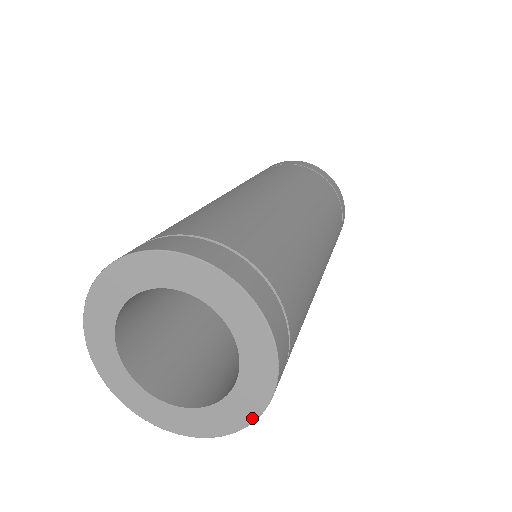
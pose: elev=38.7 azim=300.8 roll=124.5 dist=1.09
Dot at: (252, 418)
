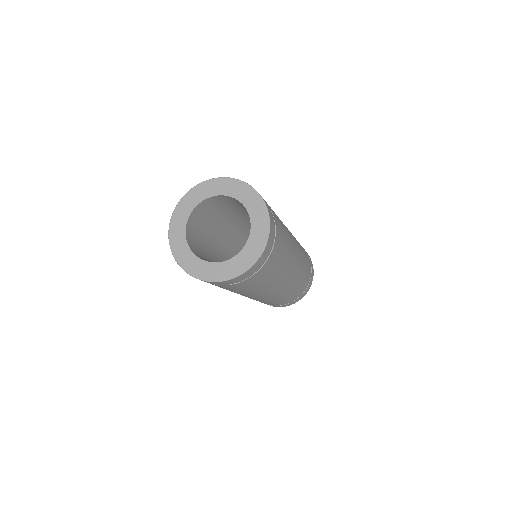
Dot at: (244, 270)
